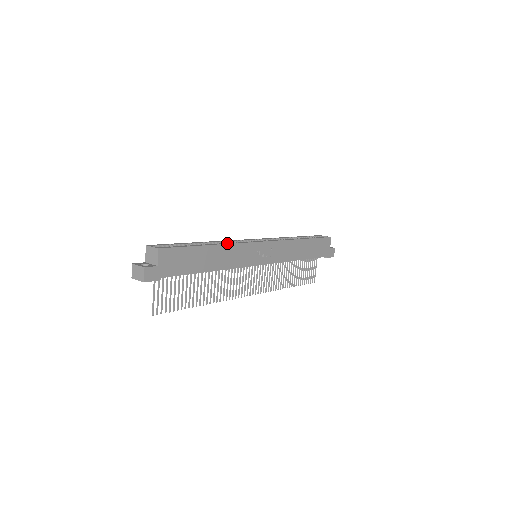
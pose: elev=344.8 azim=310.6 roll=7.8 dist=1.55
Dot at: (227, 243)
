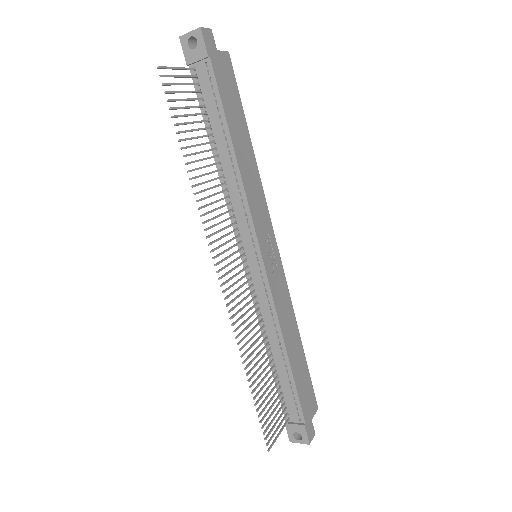
Dot at: (257, 175)
